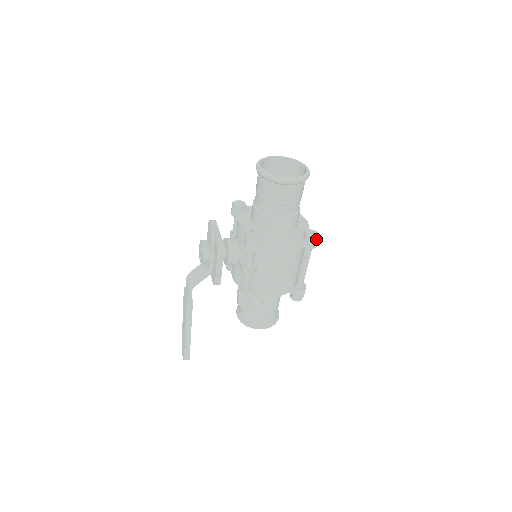
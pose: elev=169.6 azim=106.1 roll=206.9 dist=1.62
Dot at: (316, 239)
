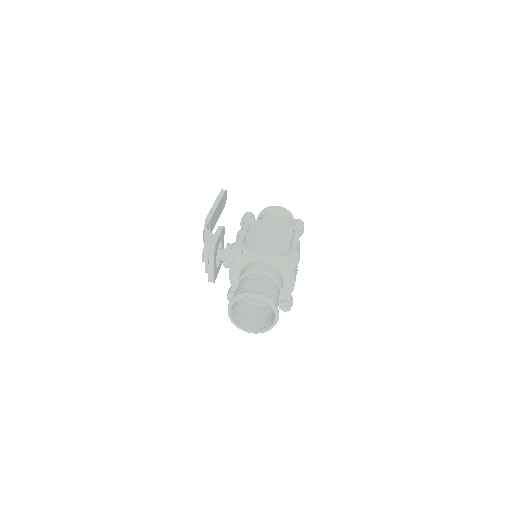
Dot at: (288, 309)
